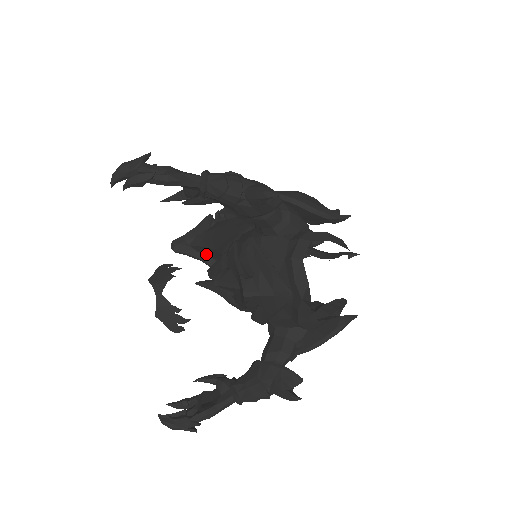
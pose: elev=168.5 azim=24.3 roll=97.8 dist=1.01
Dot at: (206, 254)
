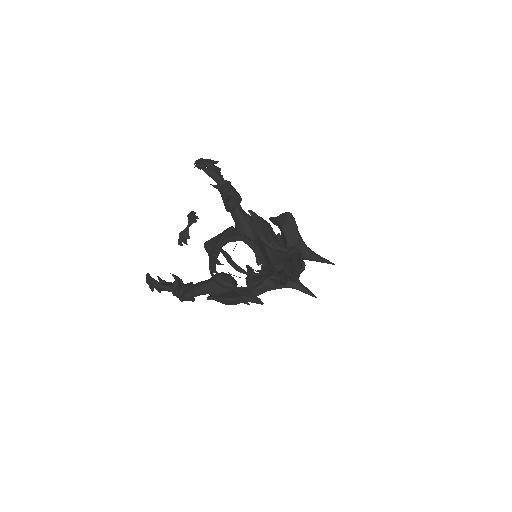
Dot at: occluded
